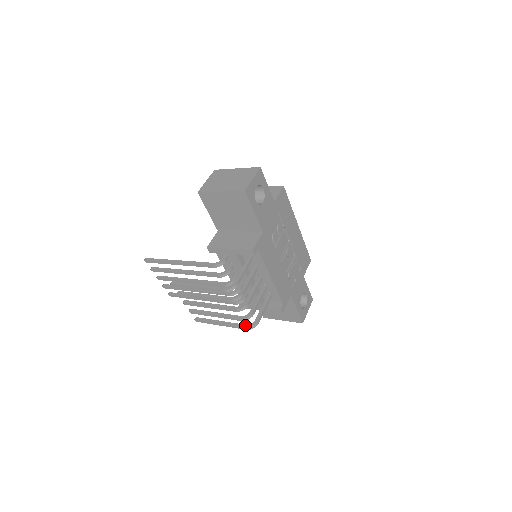
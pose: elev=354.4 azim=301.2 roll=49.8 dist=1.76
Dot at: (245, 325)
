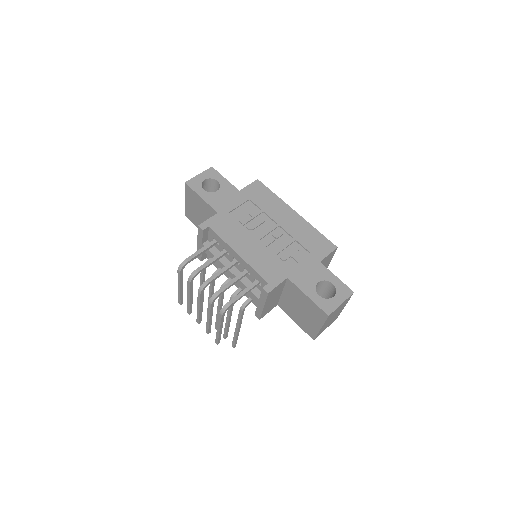
Dot at: occluded
